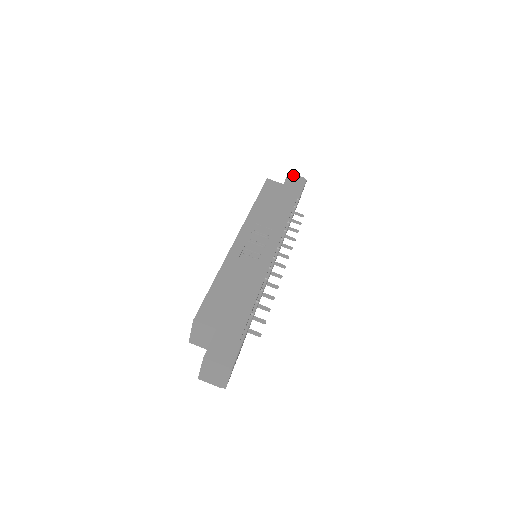
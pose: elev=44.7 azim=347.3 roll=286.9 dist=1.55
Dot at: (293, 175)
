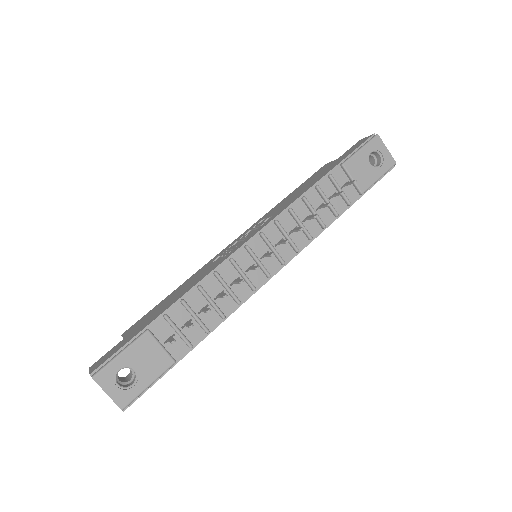
Dot at: (361, 140)
